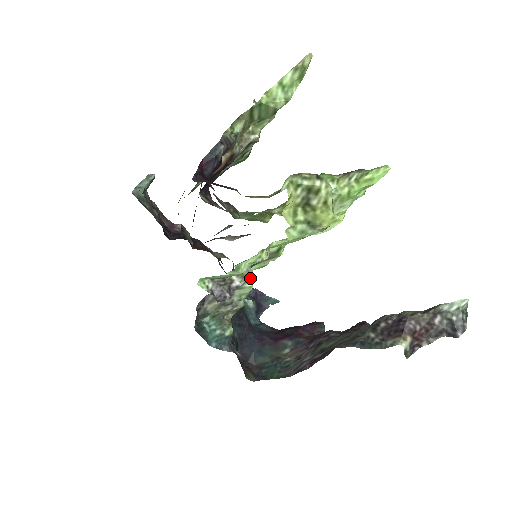
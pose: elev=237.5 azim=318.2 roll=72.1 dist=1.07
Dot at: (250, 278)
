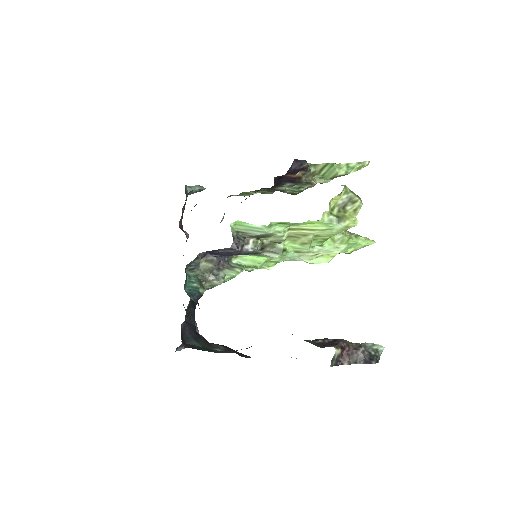
Dot at: (242, 267)
